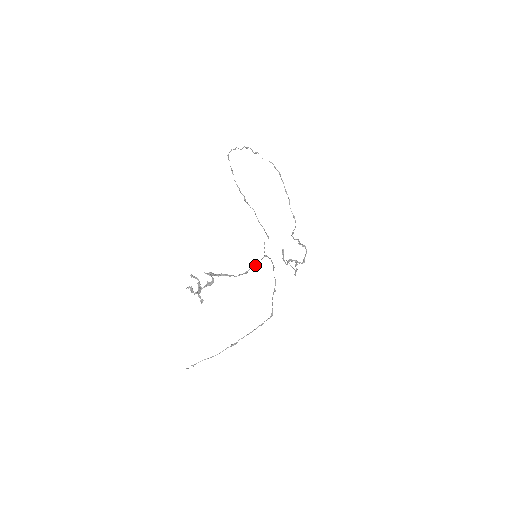
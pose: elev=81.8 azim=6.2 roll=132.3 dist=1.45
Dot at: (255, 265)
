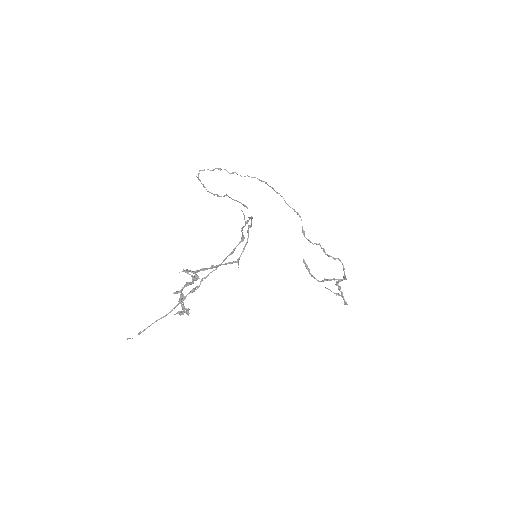
Dot at: (244, 247)
